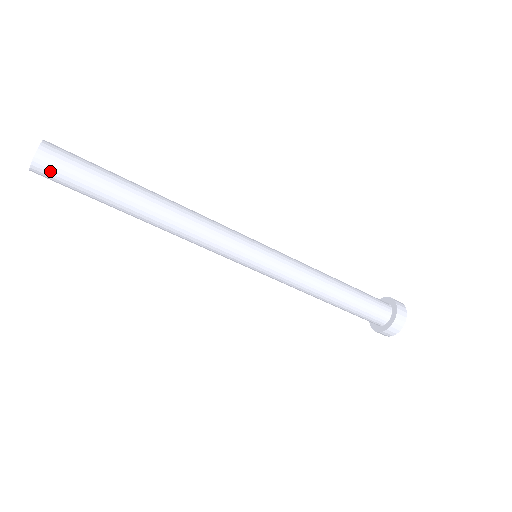
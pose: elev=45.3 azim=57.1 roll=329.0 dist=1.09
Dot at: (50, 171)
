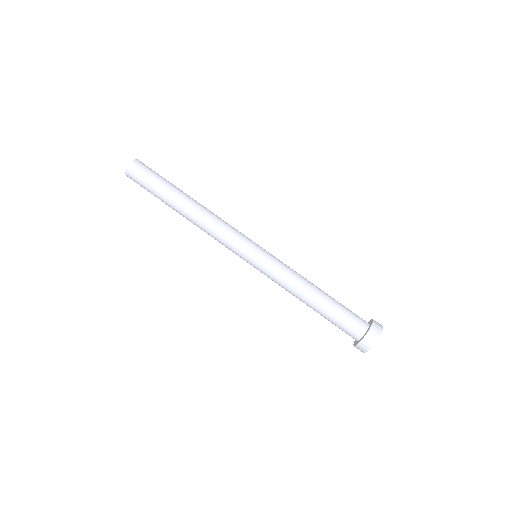
Dot at: (136, 173)
